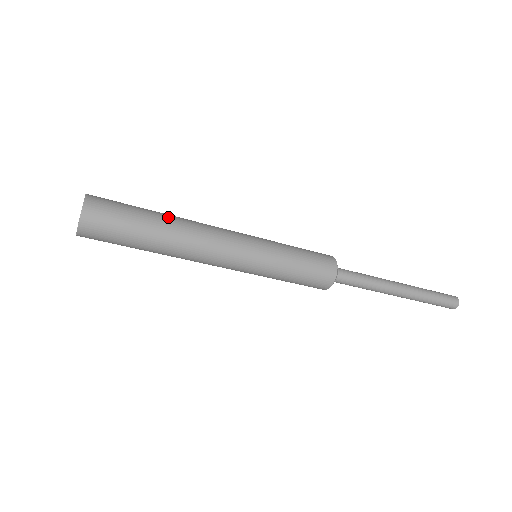
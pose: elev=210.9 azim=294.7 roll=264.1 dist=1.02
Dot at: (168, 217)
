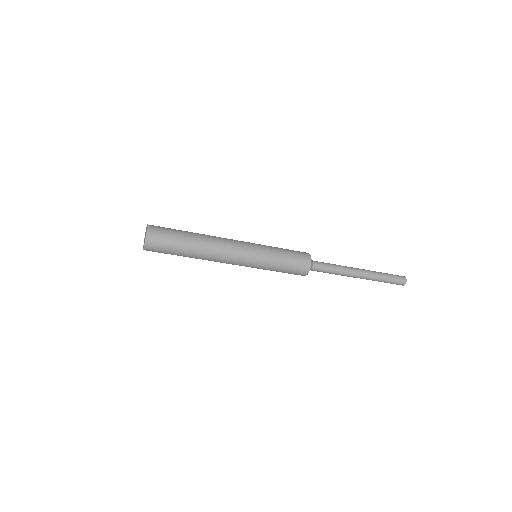
Dot at: (197, 233)
